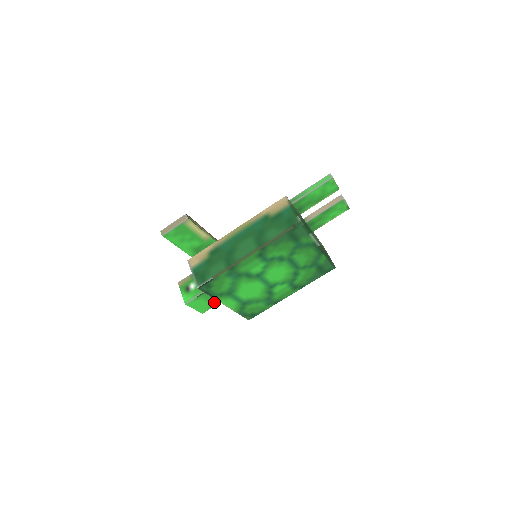
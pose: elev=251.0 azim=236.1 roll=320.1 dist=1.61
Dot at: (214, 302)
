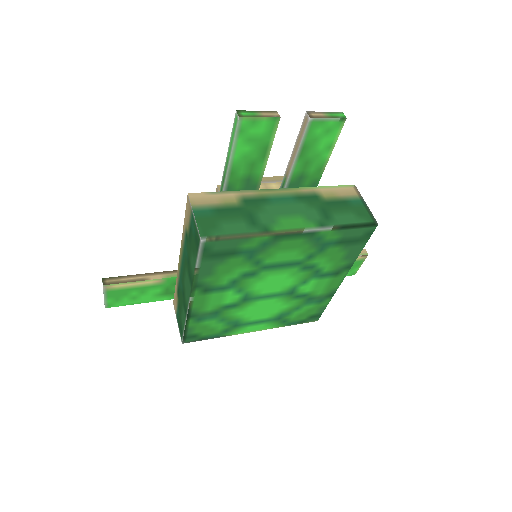
Dot at: occluded
